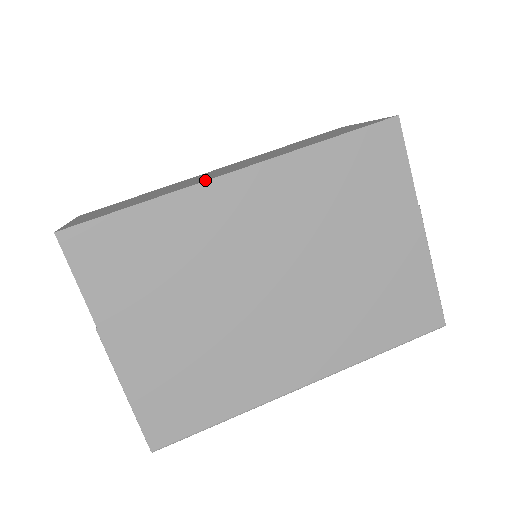
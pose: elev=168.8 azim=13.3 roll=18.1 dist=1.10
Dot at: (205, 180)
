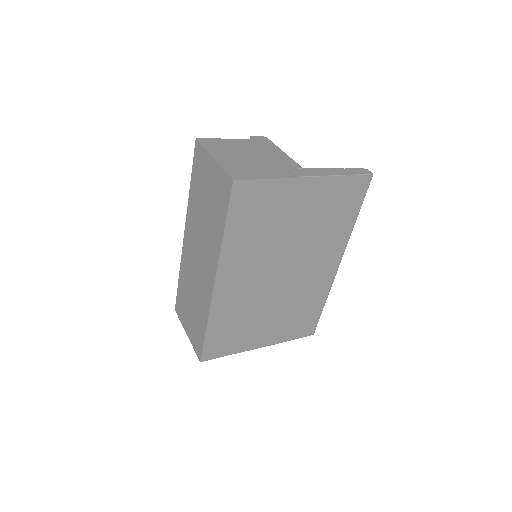
Dot at: (210, 298)
